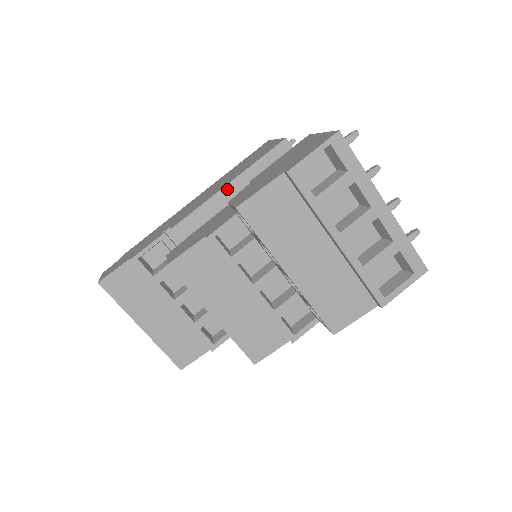
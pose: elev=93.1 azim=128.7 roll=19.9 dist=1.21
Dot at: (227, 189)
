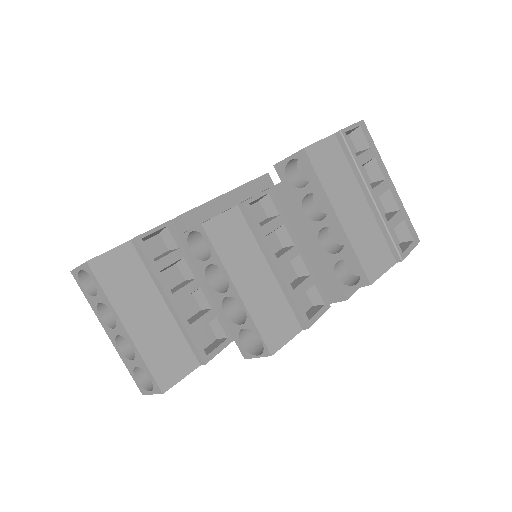
Dot at: (227, 196)
